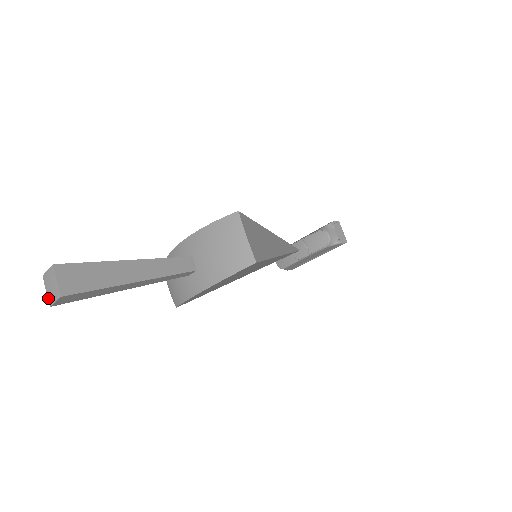
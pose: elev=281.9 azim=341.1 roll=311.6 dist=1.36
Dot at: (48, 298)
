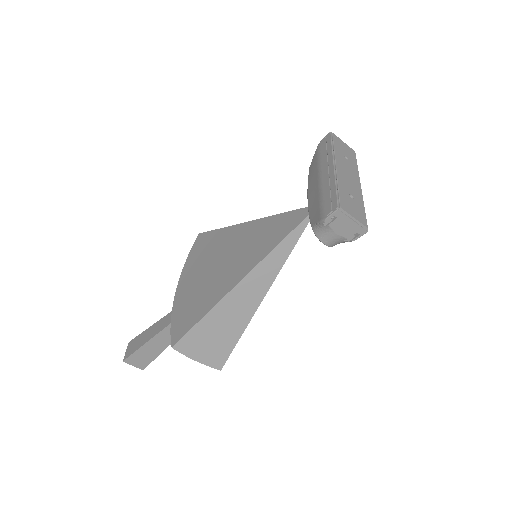
Dot at: occluded
